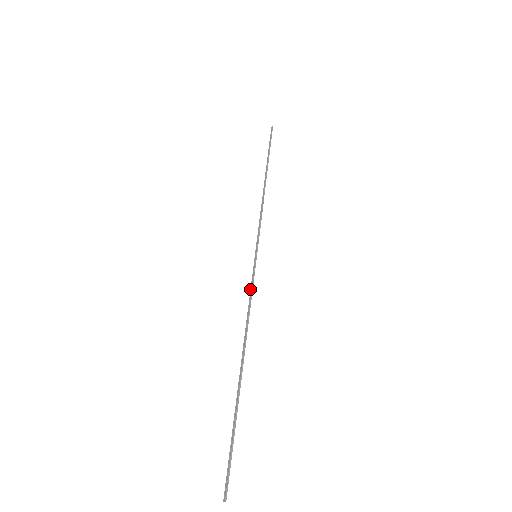
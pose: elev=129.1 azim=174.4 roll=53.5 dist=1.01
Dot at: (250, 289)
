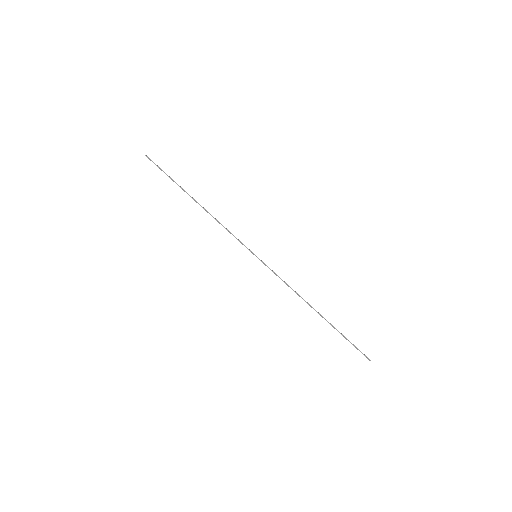
Dot at: occluded
